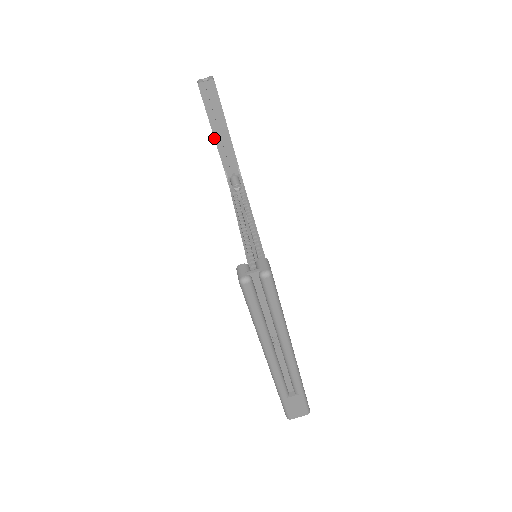
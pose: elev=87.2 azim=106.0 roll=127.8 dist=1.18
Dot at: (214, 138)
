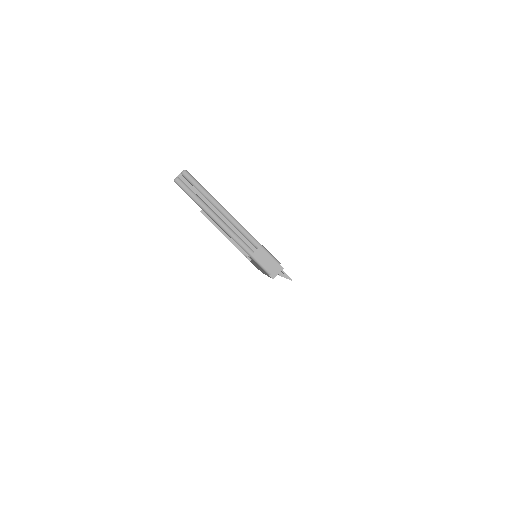
Dot at: occluded
